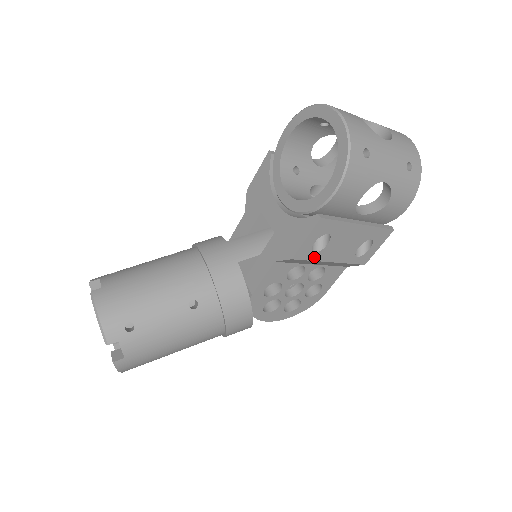
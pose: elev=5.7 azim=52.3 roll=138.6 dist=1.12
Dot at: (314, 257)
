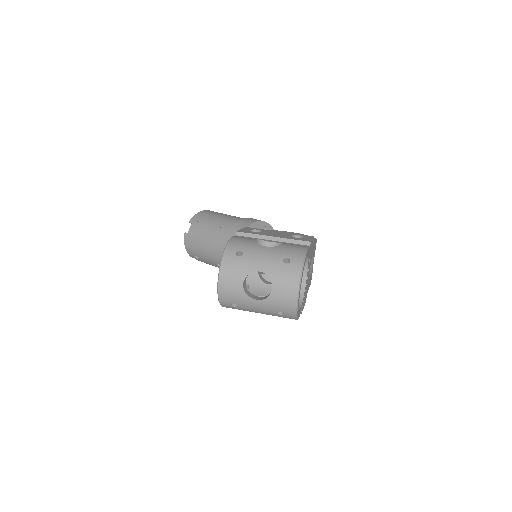
Dot at: occluded
